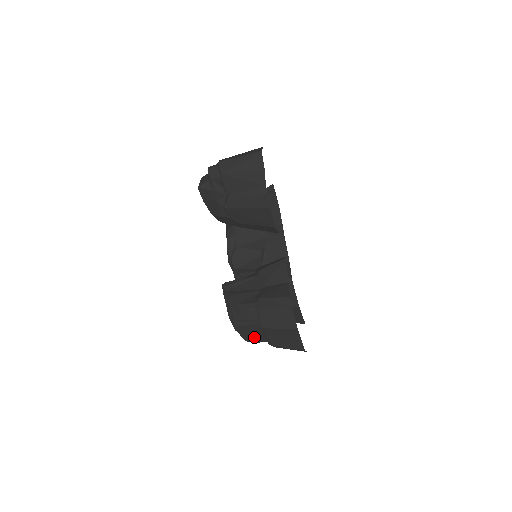
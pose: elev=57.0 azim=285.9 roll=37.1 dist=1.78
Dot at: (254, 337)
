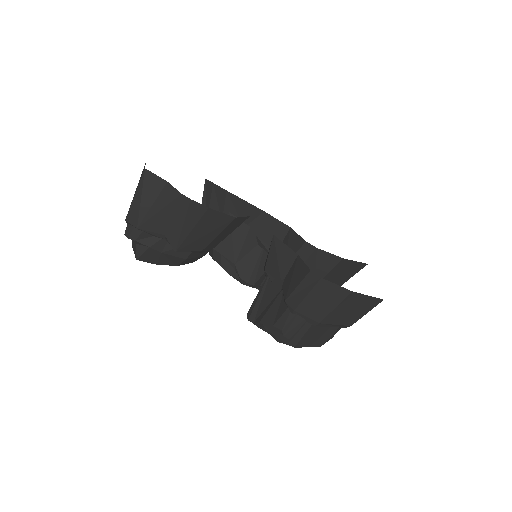
Dot at: (324, 336)
